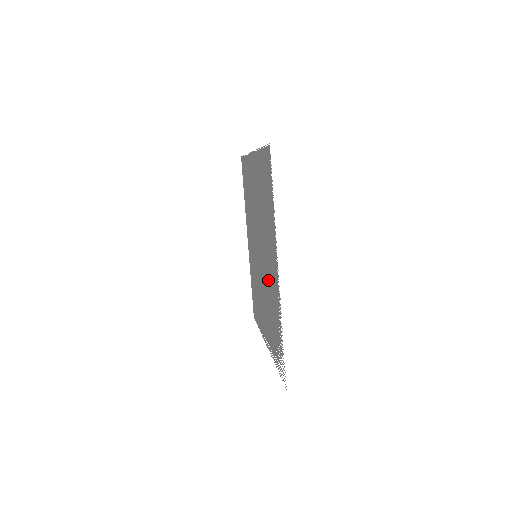
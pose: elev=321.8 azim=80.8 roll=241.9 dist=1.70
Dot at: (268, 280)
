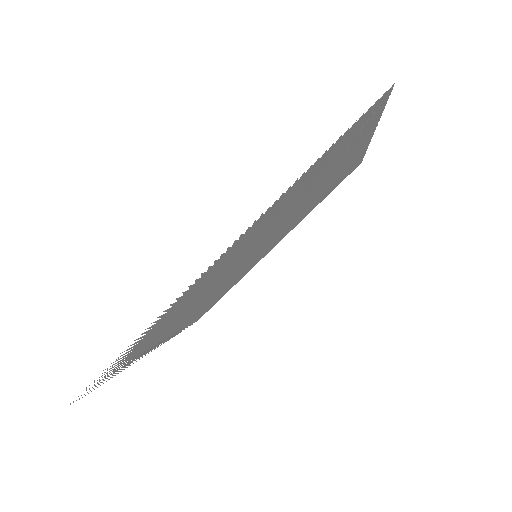
Dot at: (219, 275)
